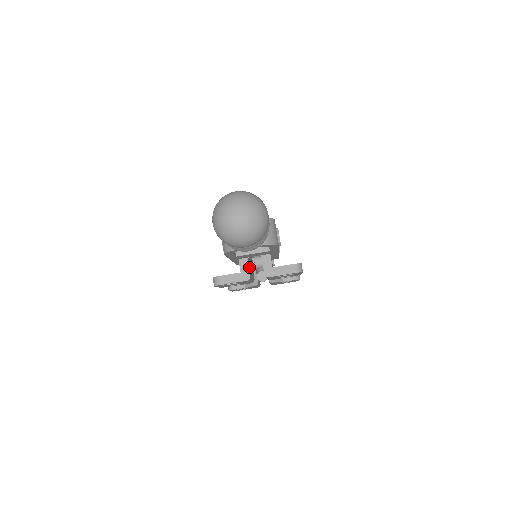
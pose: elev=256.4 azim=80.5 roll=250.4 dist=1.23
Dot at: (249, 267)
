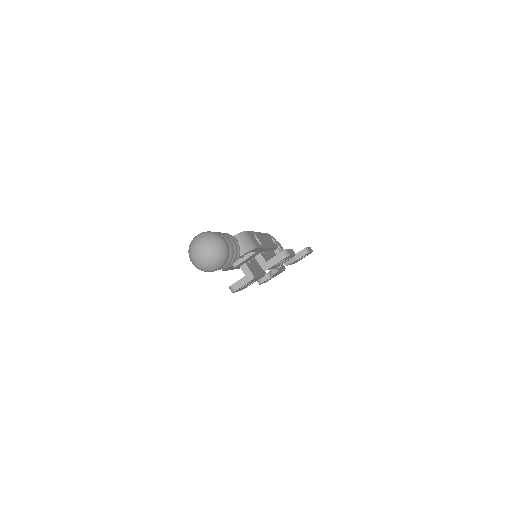
Dot at: (251, 269)
